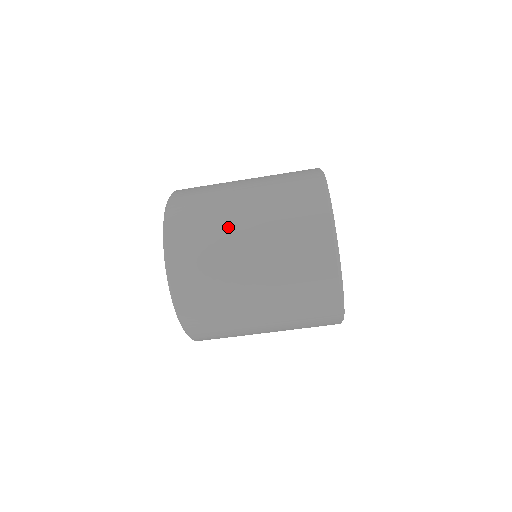
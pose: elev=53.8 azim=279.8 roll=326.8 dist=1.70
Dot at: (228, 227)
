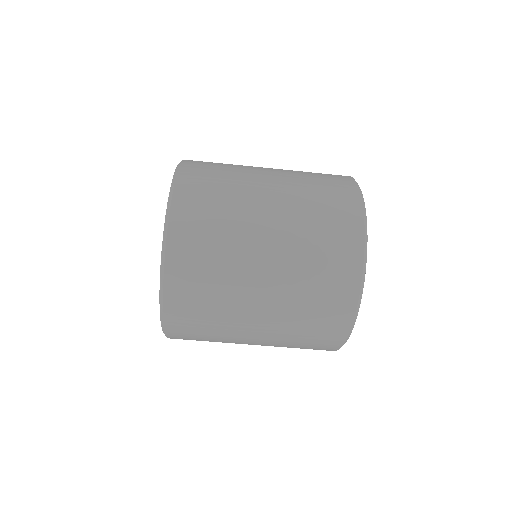
Dot at: (250, 168)
